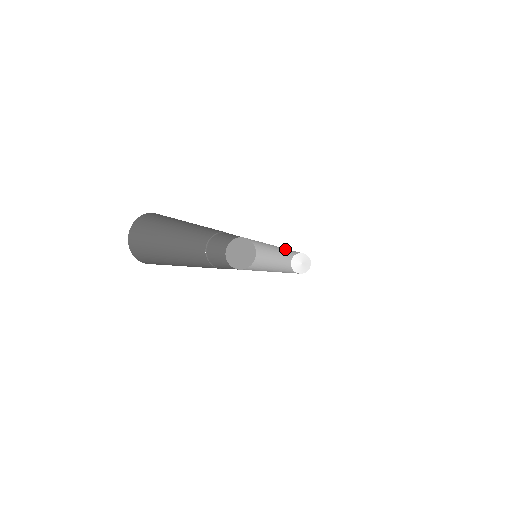
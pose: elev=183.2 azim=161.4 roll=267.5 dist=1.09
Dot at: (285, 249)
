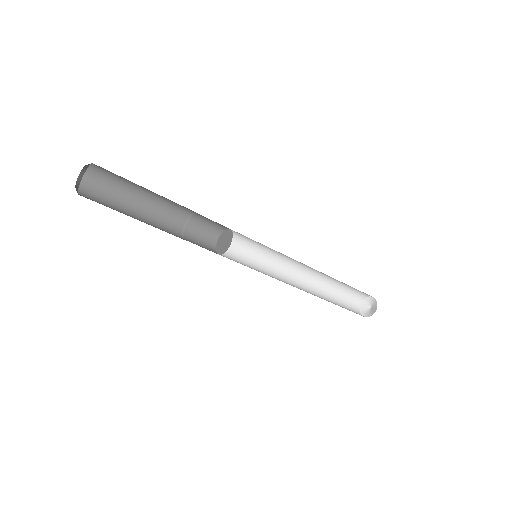
Dot at: (329, 278)
